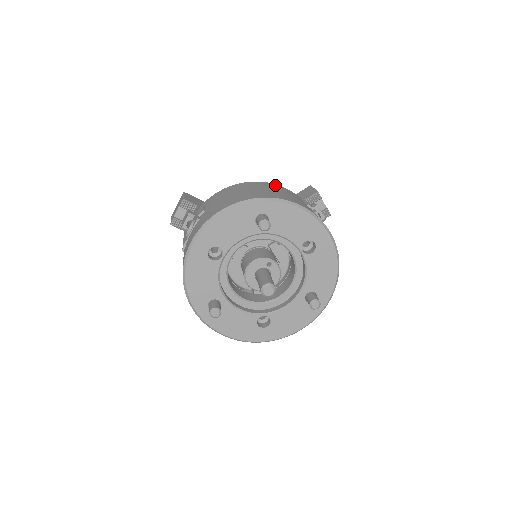
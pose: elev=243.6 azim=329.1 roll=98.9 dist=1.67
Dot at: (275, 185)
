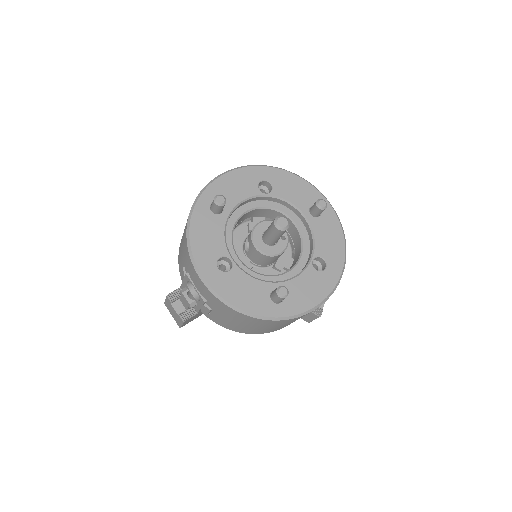
Dot at: occluded
